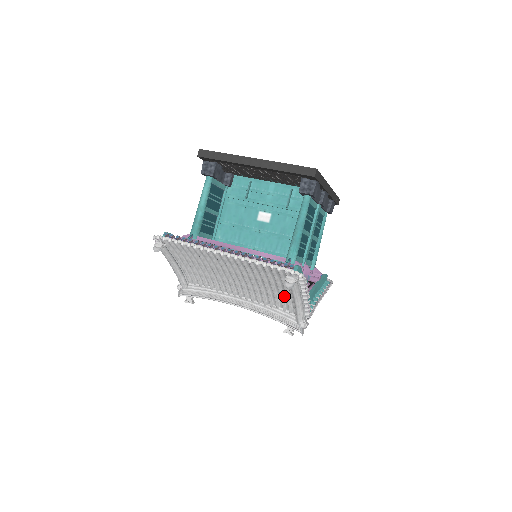
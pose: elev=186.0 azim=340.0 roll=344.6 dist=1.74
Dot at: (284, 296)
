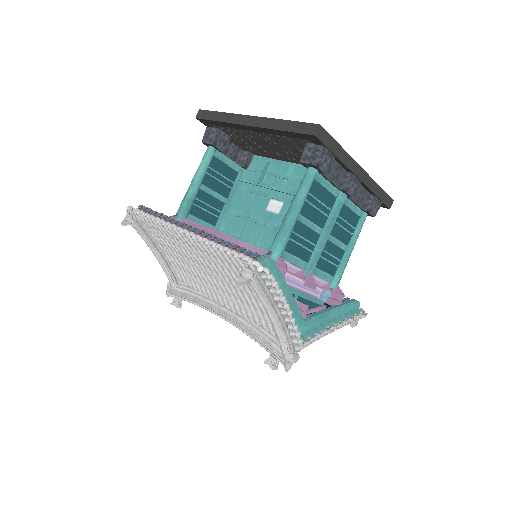
Dot at: occluded
